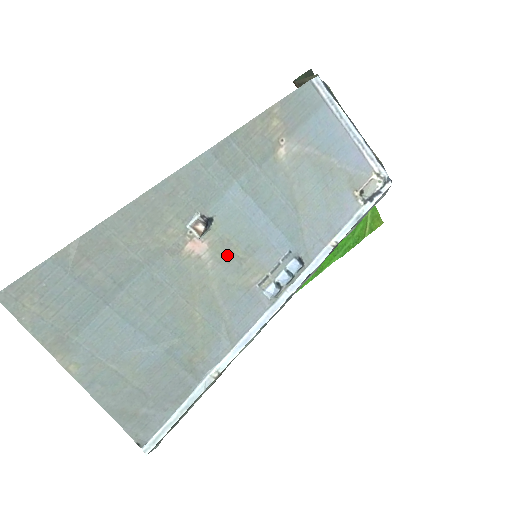
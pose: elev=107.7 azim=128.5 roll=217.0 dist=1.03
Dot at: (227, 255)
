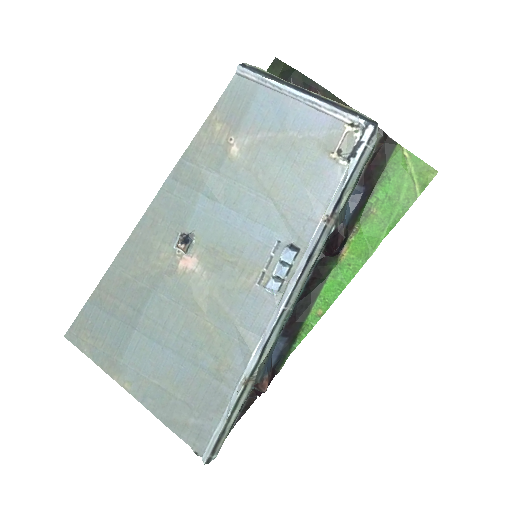
Dot at: (217, 263)
